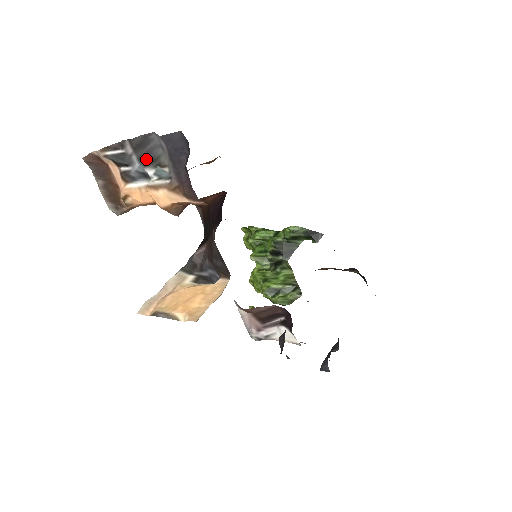
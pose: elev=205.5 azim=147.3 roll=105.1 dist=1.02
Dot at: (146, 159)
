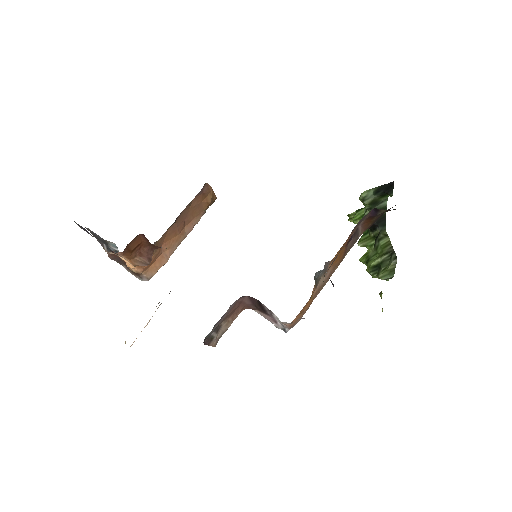
Dot at: (105, 243)
